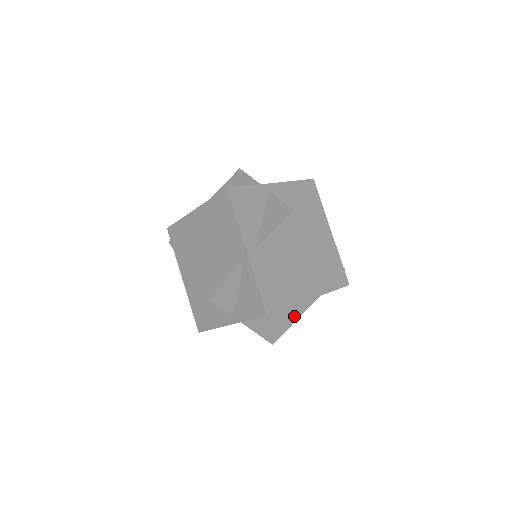
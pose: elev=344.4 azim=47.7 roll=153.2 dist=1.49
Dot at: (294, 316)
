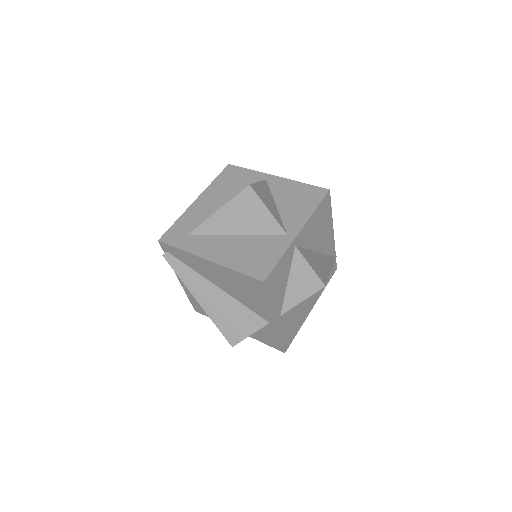
Dot at: occluded
